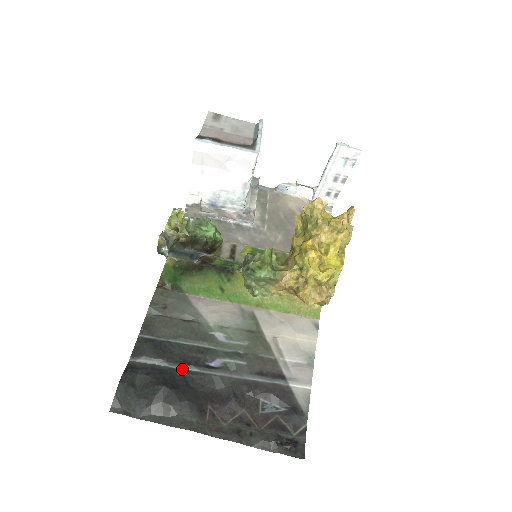
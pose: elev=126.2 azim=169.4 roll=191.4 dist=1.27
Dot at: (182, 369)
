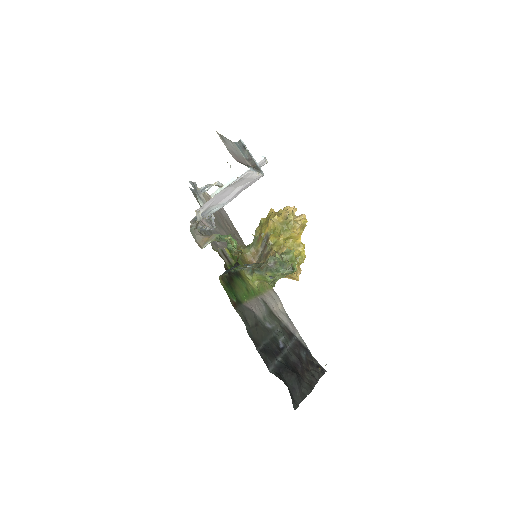
Dot at: (281, 358)
